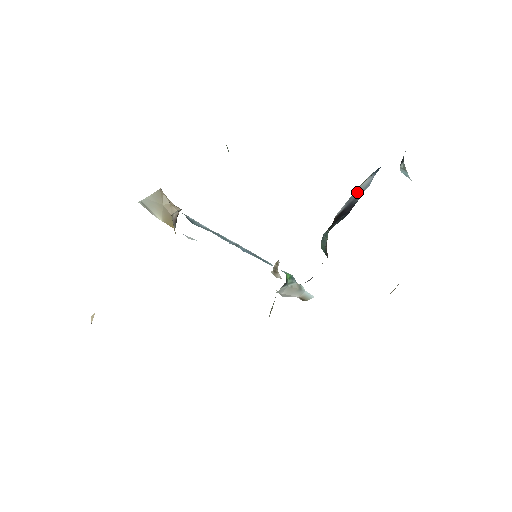
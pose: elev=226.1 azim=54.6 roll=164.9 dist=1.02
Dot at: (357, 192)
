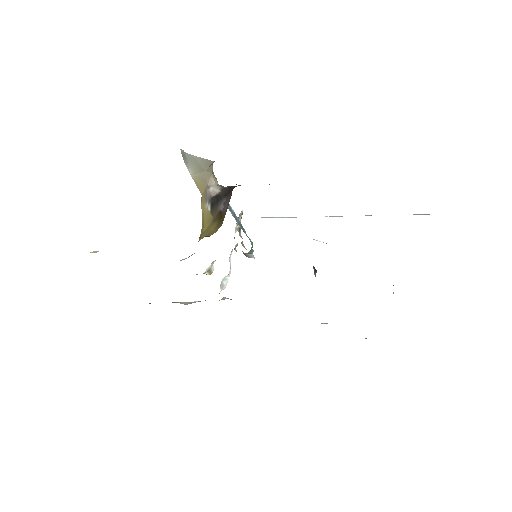
Dot at: occluded
